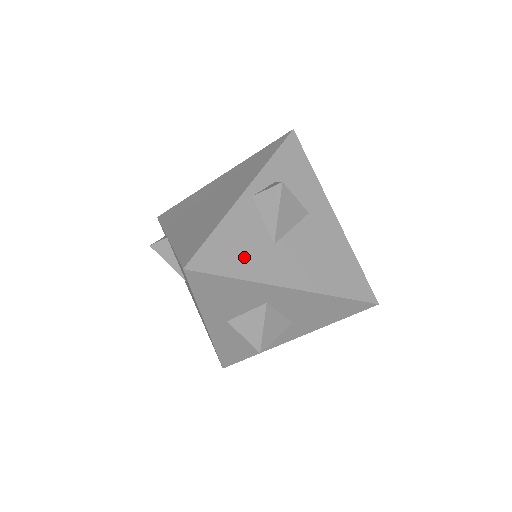
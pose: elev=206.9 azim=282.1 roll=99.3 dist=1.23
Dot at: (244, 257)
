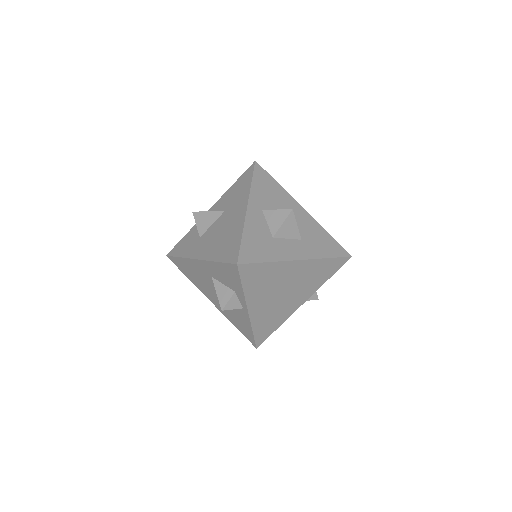
Dot at: occluded
